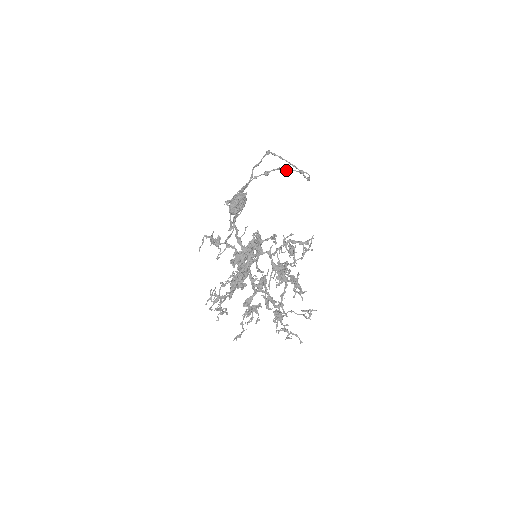
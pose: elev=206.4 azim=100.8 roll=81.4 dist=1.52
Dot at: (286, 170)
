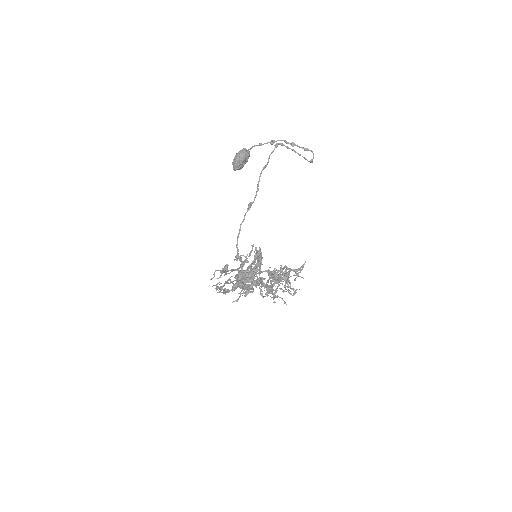
Dot at: (292, 146)
